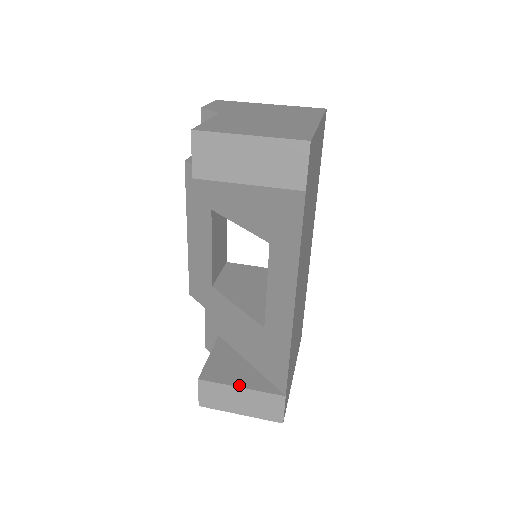
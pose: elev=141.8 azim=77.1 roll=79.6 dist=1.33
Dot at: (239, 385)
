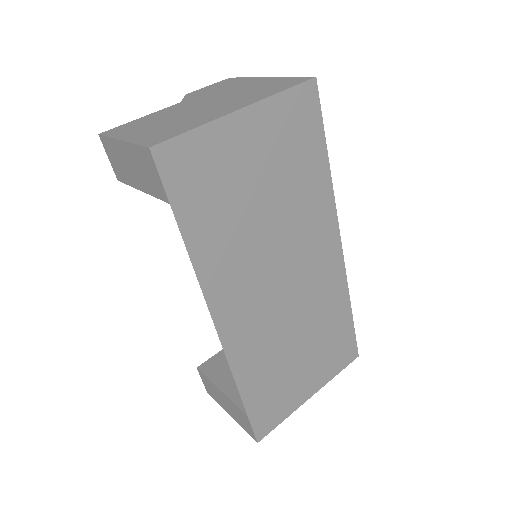
Dot at: (221, 387)
